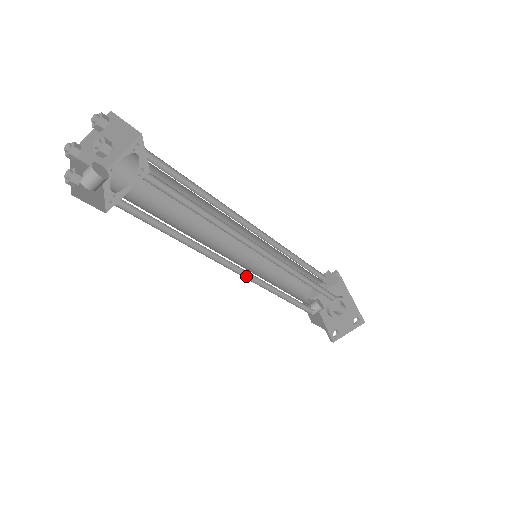
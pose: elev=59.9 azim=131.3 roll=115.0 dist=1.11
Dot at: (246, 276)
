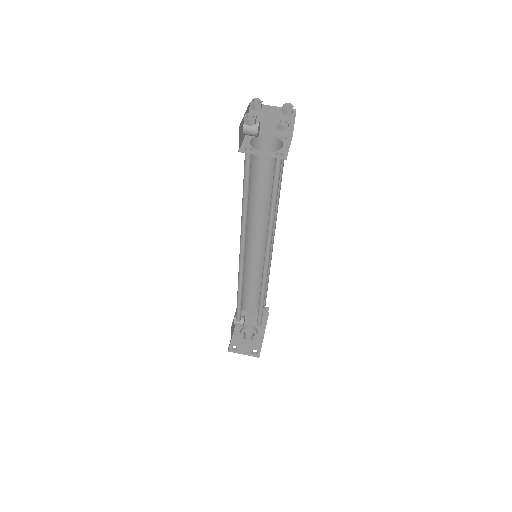
Dot at: (240, 261)
